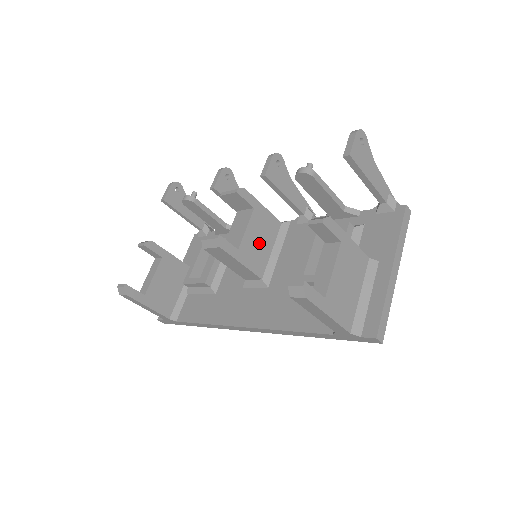
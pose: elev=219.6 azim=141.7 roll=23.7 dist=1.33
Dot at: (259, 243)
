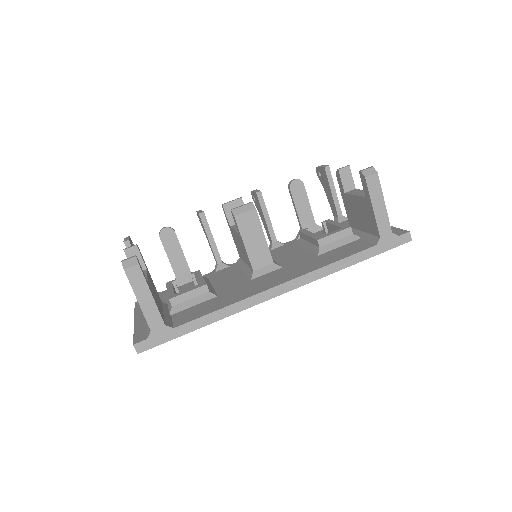
Dot at: occluded
